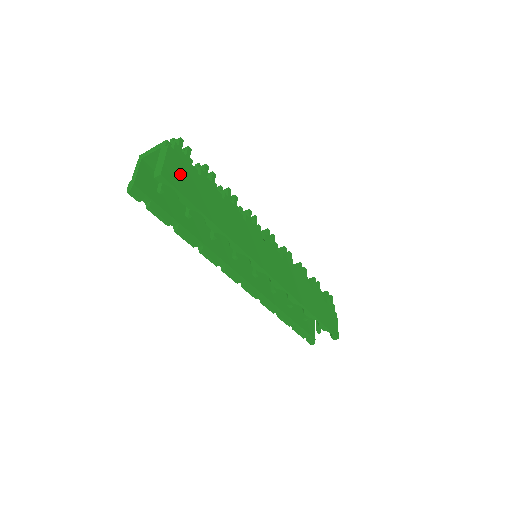
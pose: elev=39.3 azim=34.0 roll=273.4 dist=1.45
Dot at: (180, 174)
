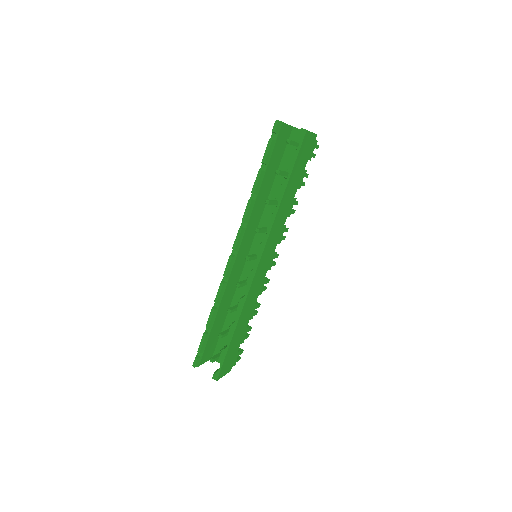
Dot at: (306, 149)
